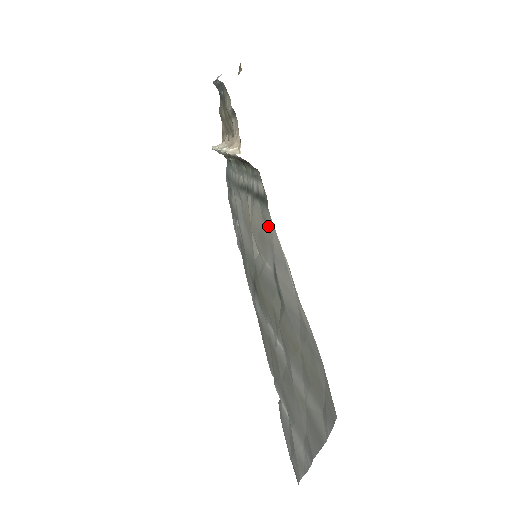
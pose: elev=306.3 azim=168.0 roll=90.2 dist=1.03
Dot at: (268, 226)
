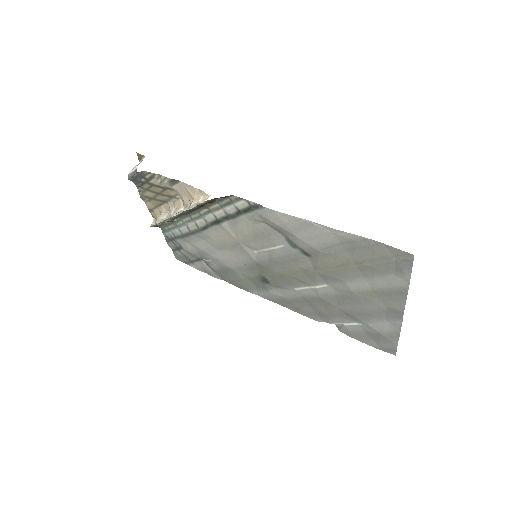
Dot at: (270, 219)
